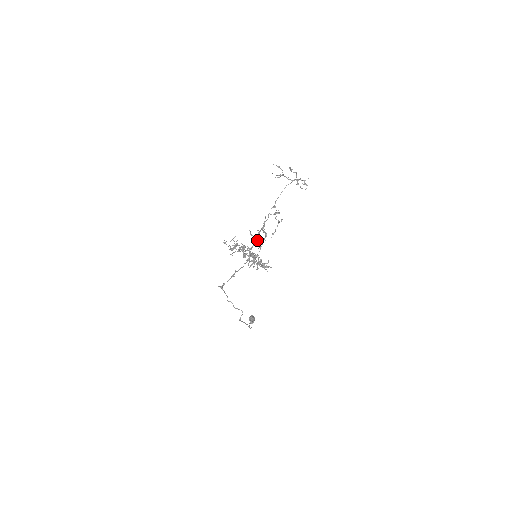
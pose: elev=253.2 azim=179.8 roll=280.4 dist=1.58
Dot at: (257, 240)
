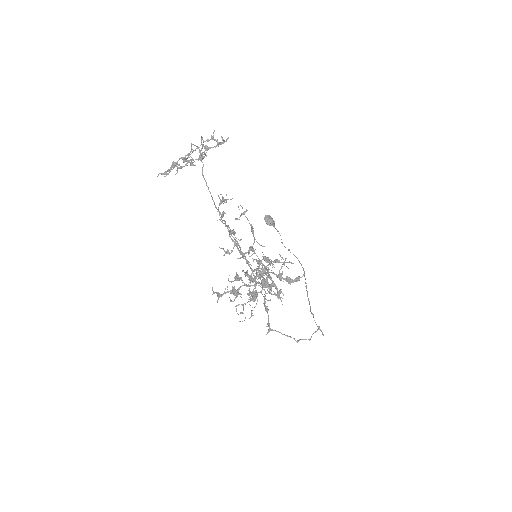
Dot at: occluded
